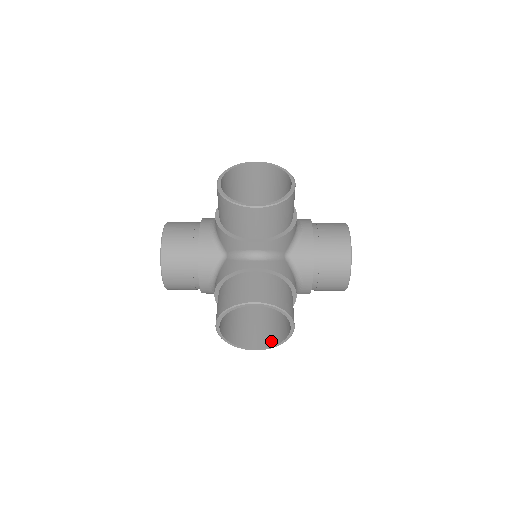
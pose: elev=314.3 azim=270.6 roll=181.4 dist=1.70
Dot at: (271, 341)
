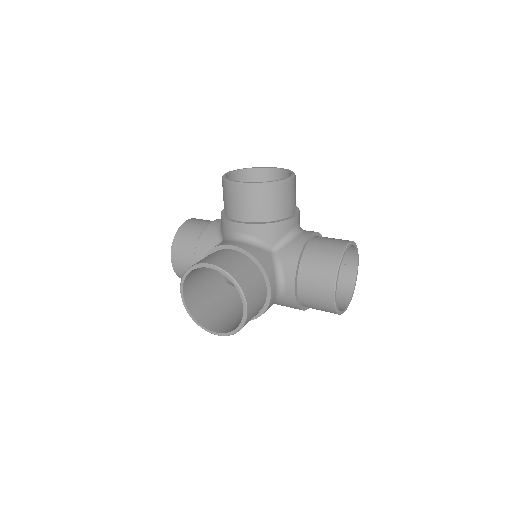
Dot at: (232, 329)
